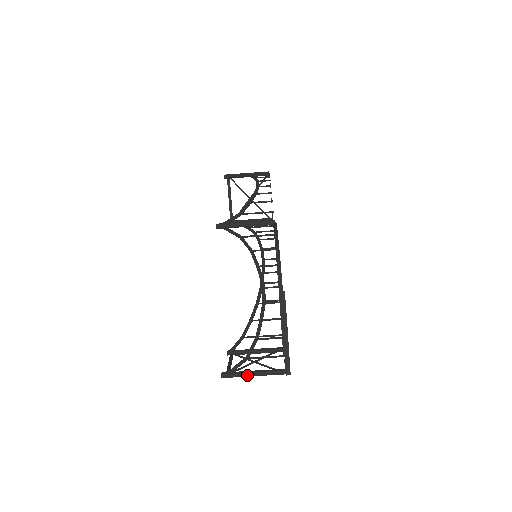
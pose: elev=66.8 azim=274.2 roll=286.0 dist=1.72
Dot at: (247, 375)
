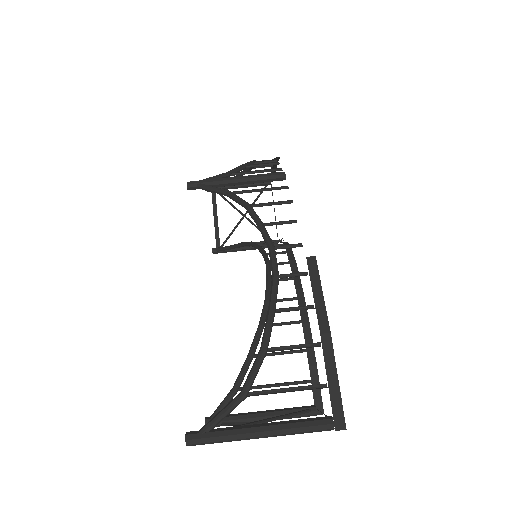
Dot at: (245, 434)
